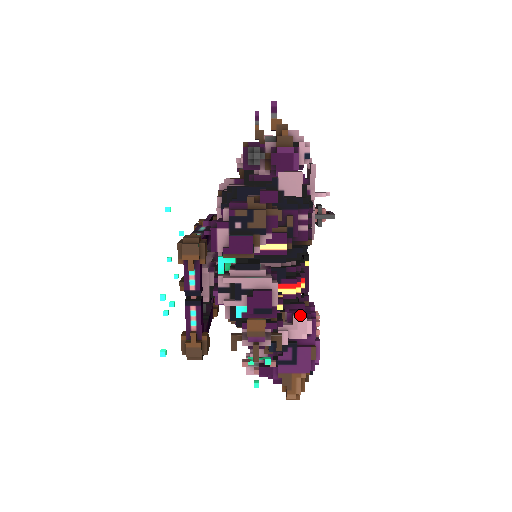
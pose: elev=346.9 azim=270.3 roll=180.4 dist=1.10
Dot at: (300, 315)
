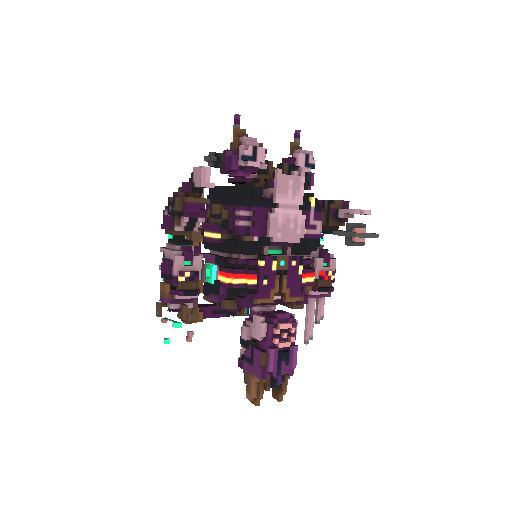
Dot at: (259, 315)
